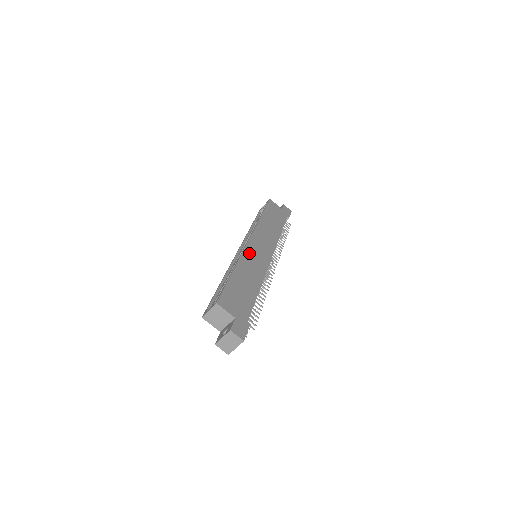
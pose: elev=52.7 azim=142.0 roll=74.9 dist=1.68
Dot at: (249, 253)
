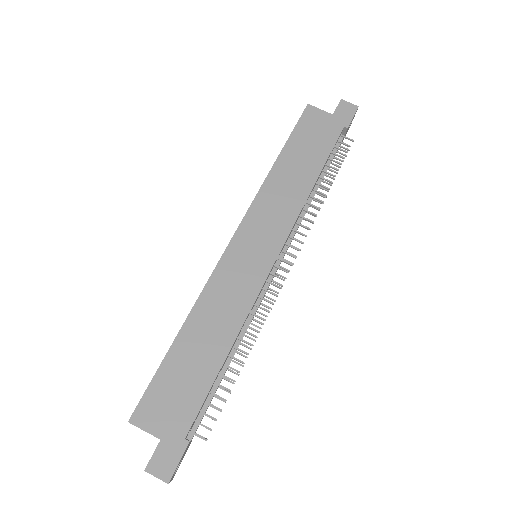
Dot at: (224, 273)
